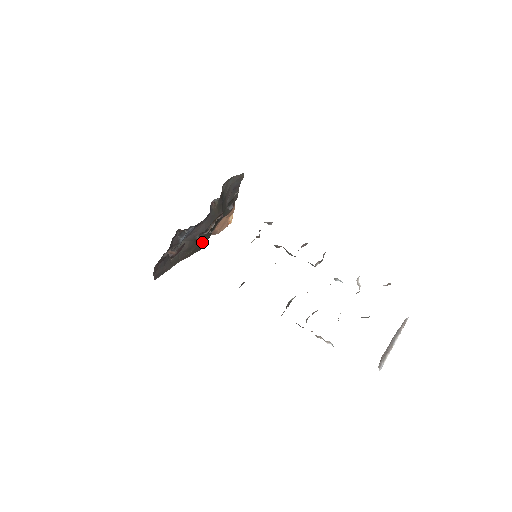
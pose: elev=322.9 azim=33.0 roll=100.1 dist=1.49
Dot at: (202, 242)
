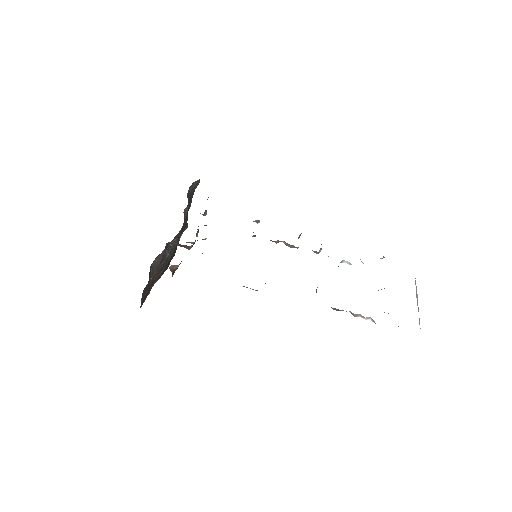
Dot at: (171, 258)
